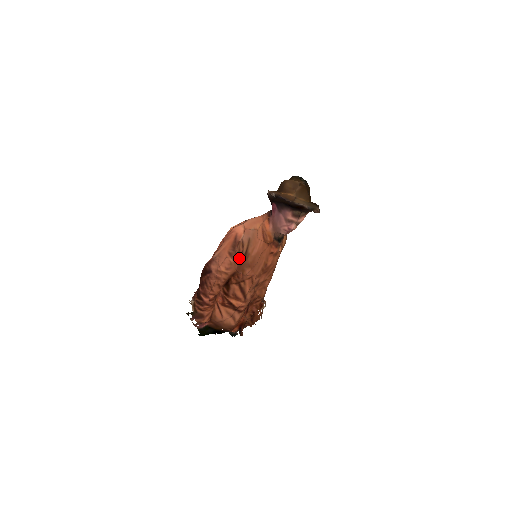
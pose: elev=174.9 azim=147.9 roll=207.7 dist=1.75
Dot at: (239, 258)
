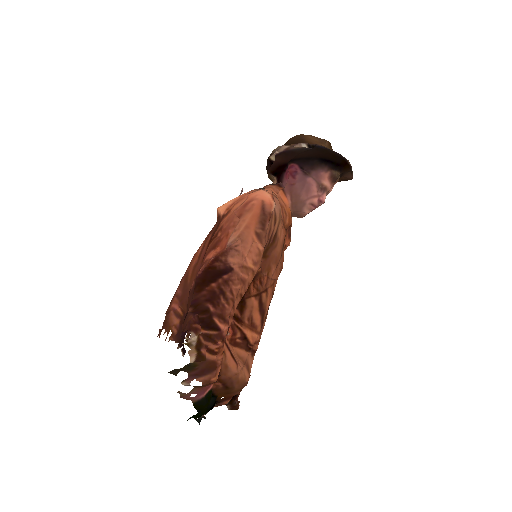
Dot at: (265, 245)
